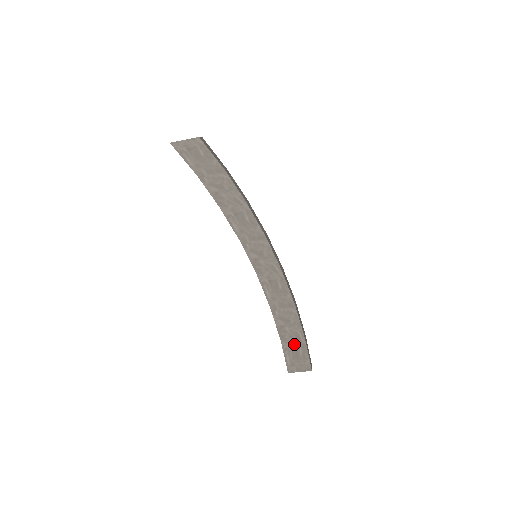
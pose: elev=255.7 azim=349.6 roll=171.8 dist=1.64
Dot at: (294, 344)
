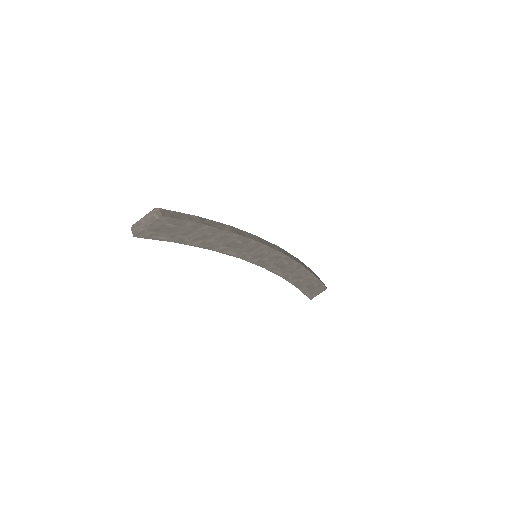
Dot at: (309, 284)
